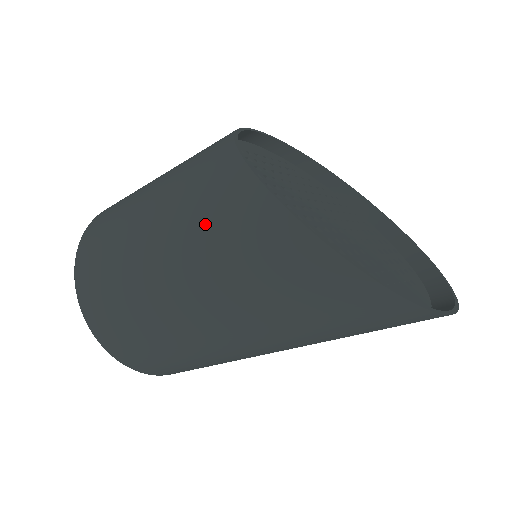
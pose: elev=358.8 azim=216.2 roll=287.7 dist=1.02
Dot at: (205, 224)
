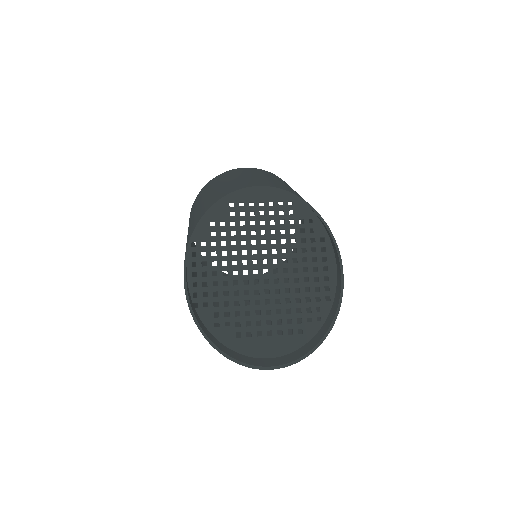
Dot at: occluded
